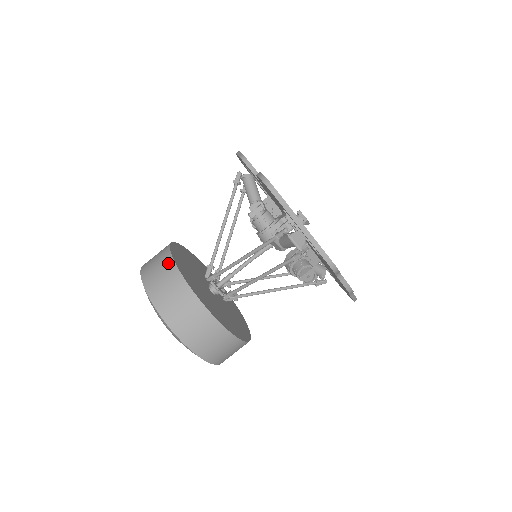
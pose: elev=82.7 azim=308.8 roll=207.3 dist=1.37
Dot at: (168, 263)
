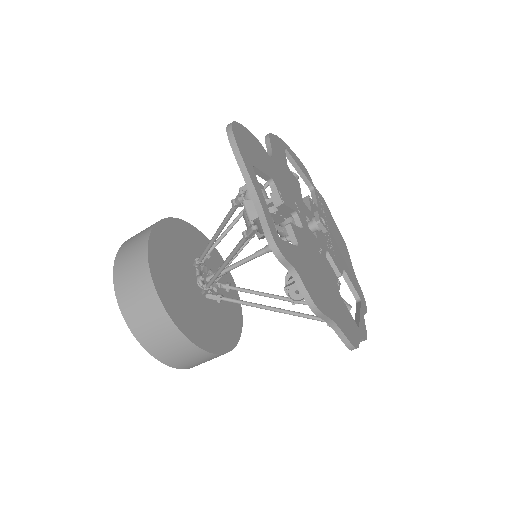
Dot at: (151, 225)
